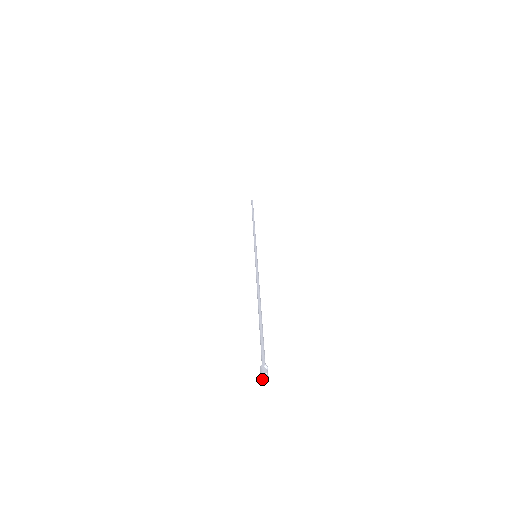
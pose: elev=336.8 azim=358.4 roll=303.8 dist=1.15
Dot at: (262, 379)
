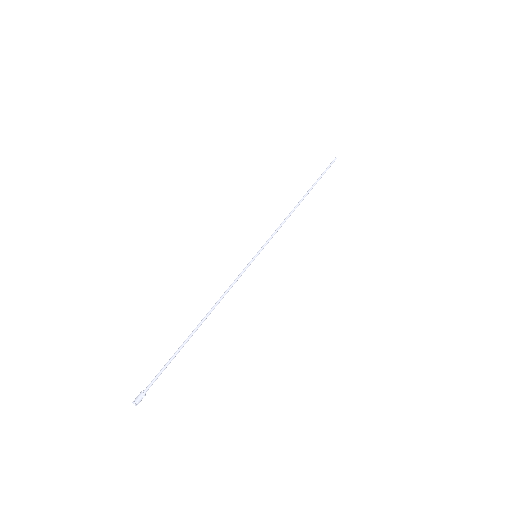
Dot at: (133, 403)
